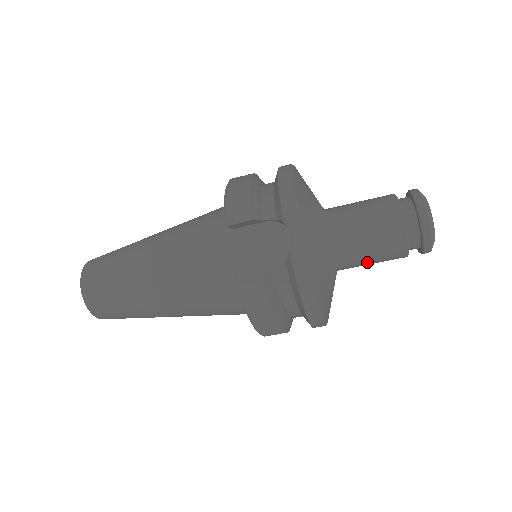
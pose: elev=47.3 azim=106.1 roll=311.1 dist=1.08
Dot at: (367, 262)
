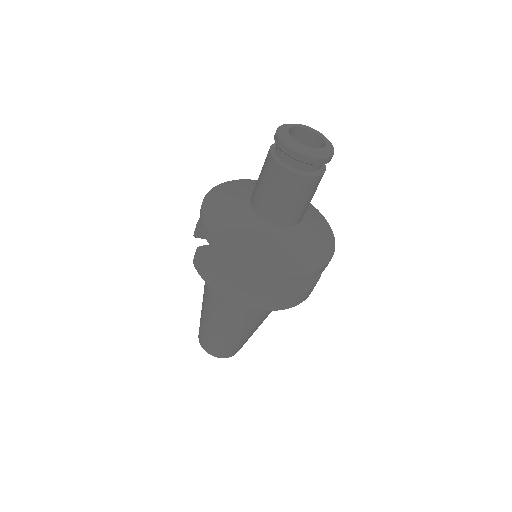
Dot at: (280, 202)
